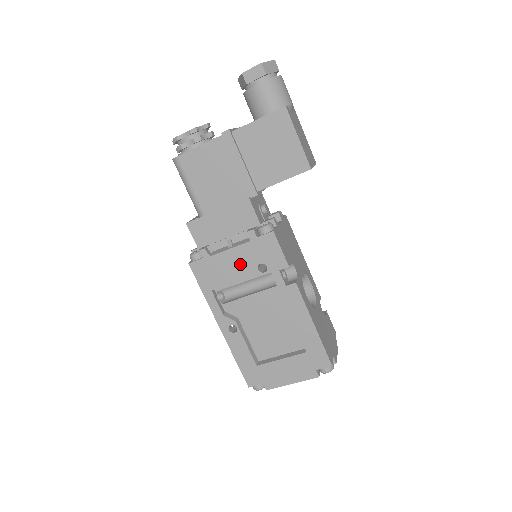
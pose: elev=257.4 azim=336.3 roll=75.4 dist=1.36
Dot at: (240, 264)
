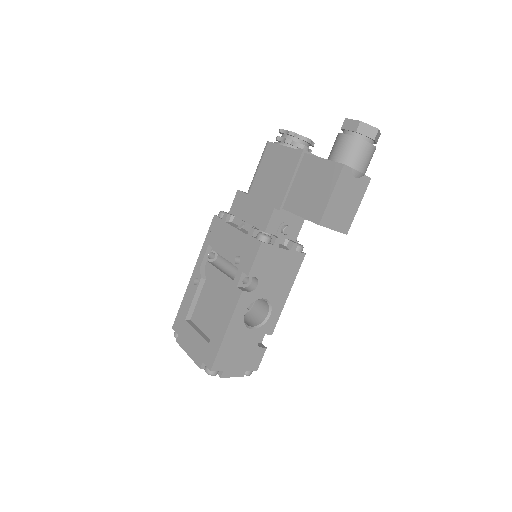
Dot at: (232, 244)
